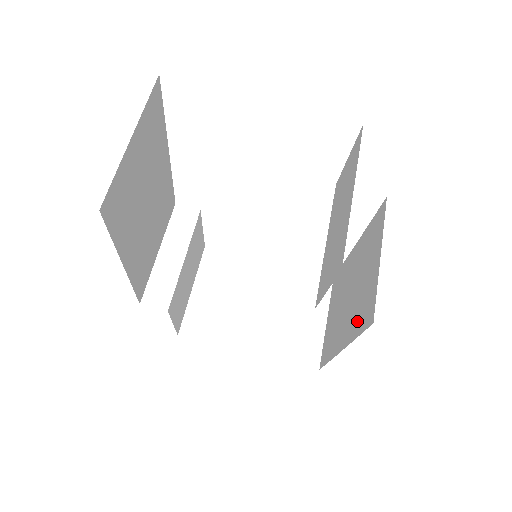
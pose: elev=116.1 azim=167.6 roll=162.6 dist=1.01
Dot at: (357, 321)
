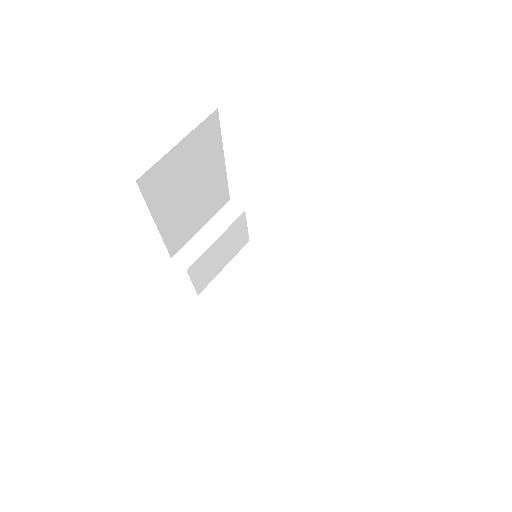
Dot at: occluded
